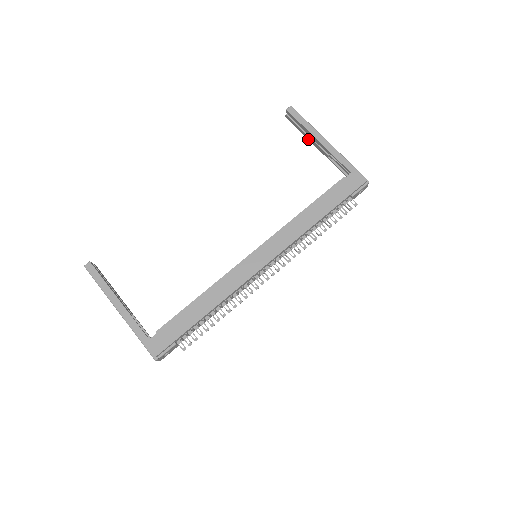
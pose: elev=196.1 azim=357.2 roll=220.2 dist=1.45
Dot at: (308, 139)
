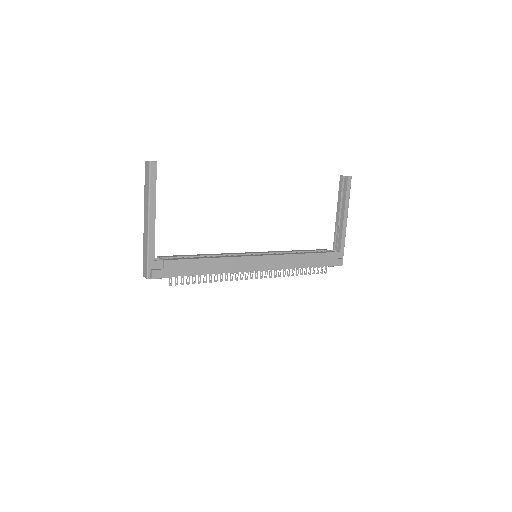
Dot at: (338, 203)
